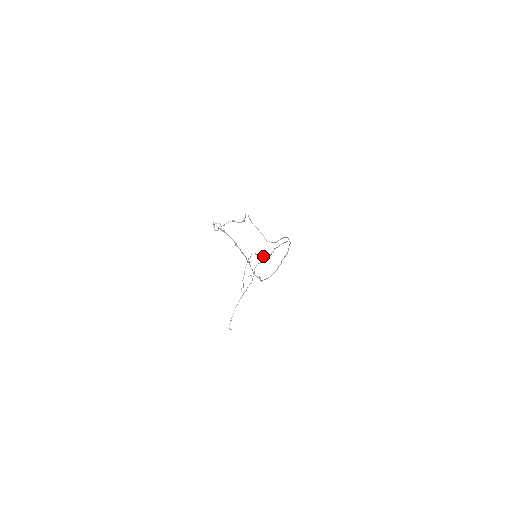
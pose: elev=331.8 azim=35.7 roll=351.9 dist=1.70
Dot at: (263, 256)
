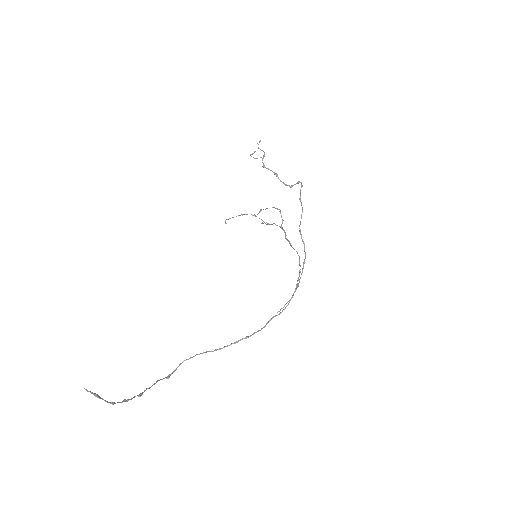
Dot at: occluded
